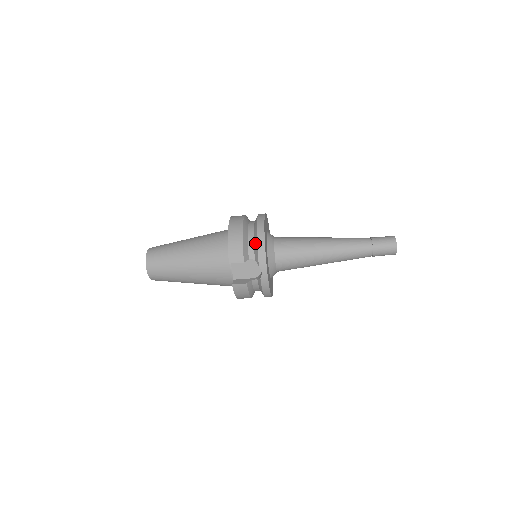
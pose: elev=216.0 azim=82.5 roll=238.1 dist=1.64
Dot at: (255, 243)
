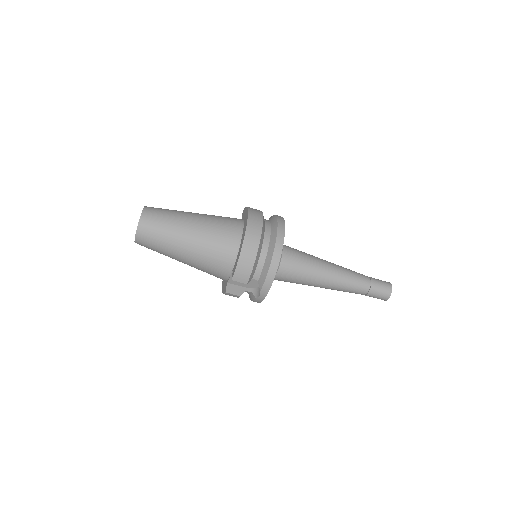
Dot at: (265, 268)
